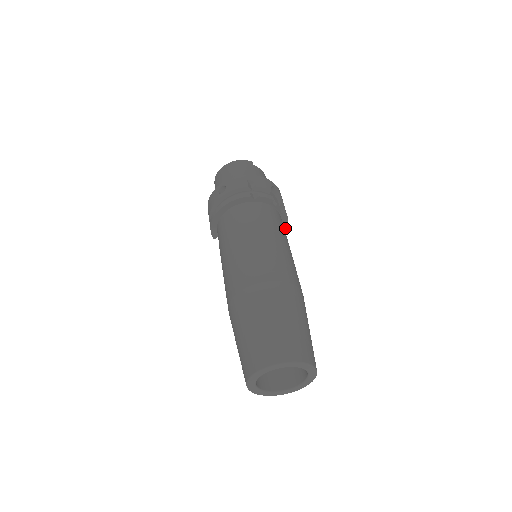
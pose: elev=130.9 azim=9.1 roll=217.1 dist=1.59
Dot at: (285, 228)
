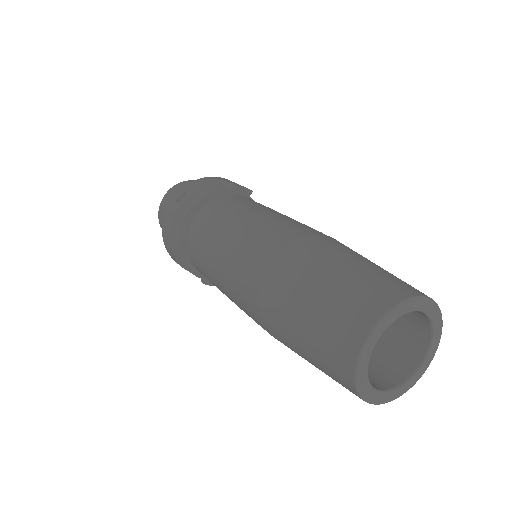
Dot at: occluded
